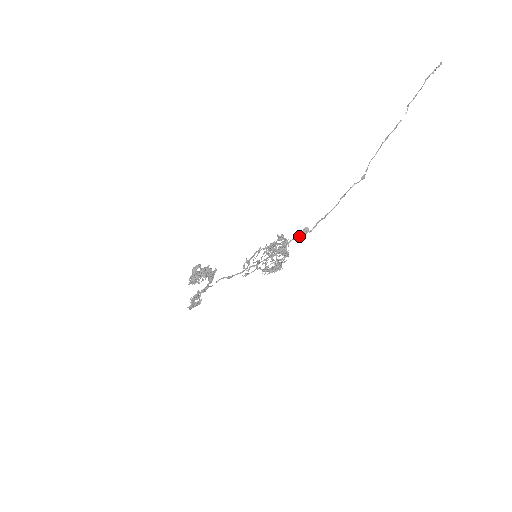
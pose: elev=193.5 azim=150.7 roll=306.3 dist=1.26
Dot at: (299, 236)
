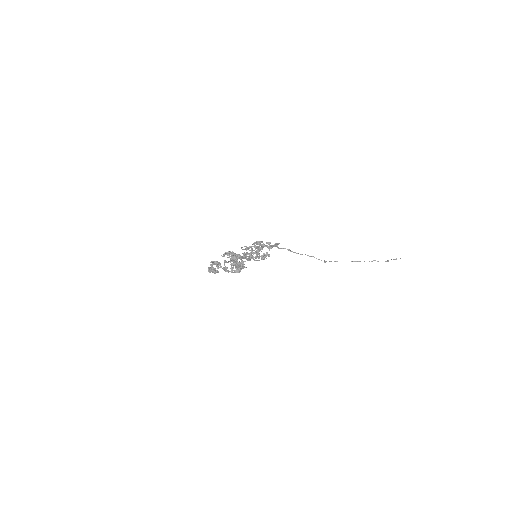
Dot at: (273, 246)
